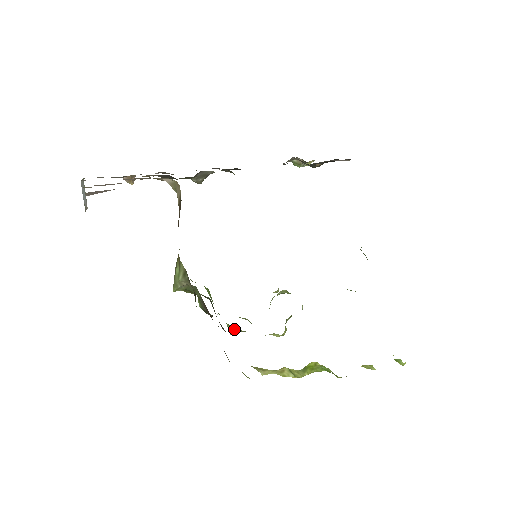
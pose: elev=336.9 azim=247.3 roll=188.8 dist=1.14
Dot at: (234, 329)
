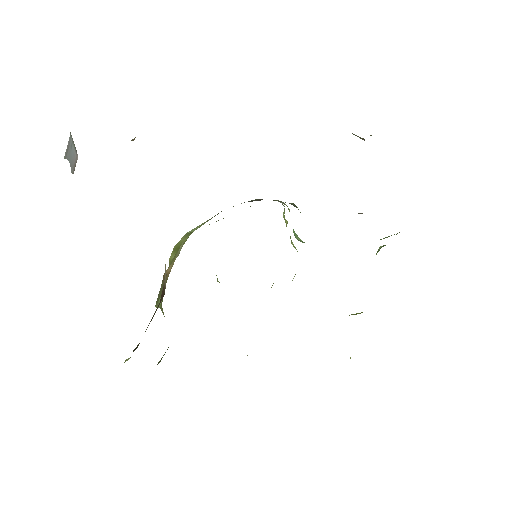
Dot at: occluded
